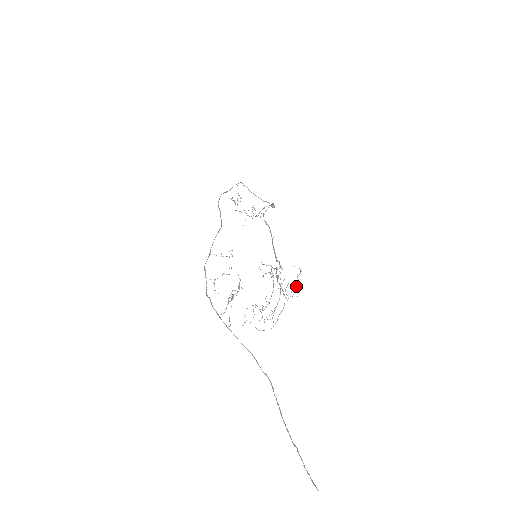
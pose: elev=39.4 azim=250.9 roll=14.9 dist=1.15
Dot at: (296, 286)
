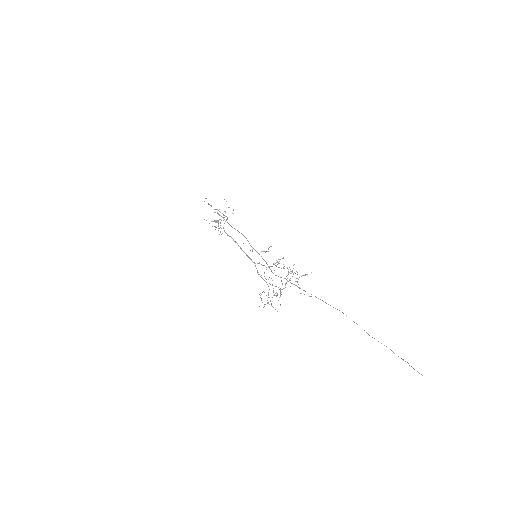
Dot at: occluded
